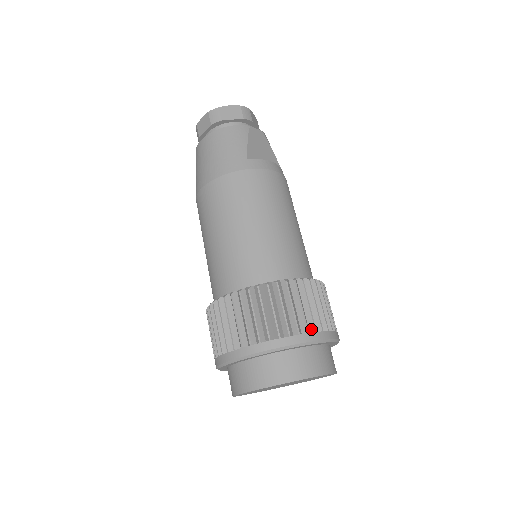
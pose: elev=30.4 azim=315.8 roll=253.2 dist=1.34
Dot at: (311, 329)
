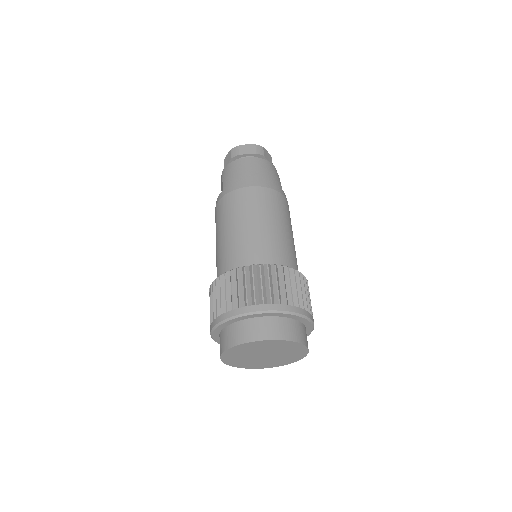
Dot at: occluded
